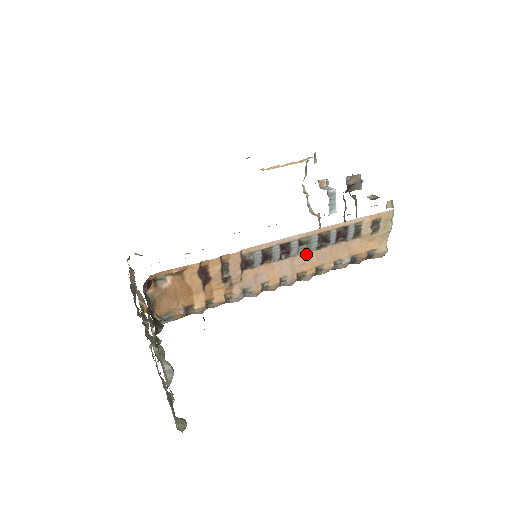
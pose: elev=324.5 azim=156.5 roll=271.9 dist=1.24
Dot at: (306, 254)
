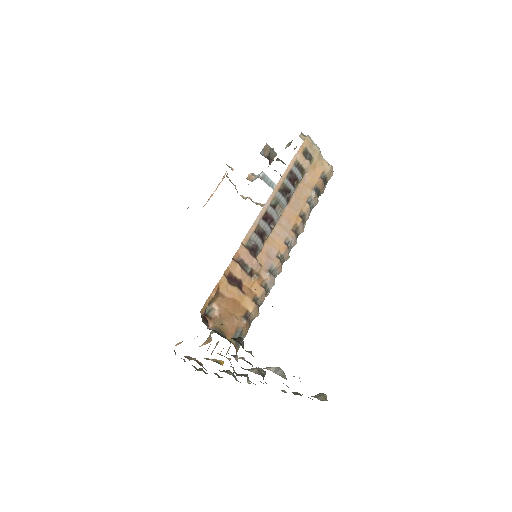
Dot at: (284, 212)
